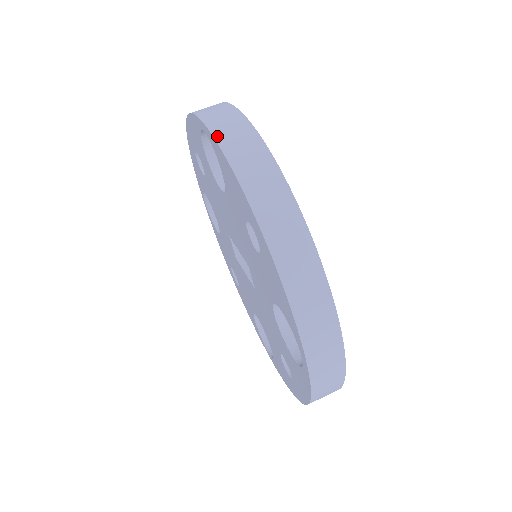
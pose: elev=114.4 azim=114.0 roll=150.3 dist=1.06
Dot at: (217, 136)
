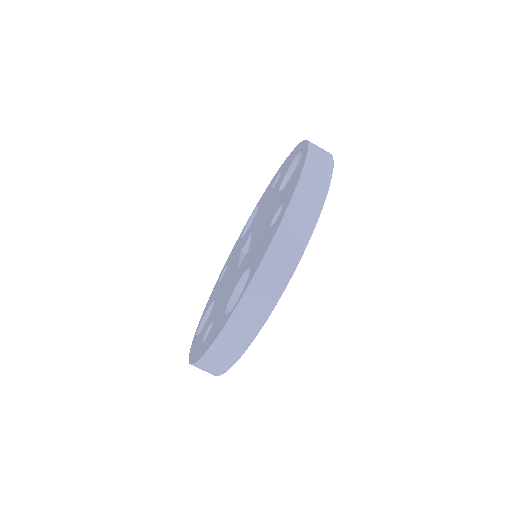
Dot at: (310, 150)
